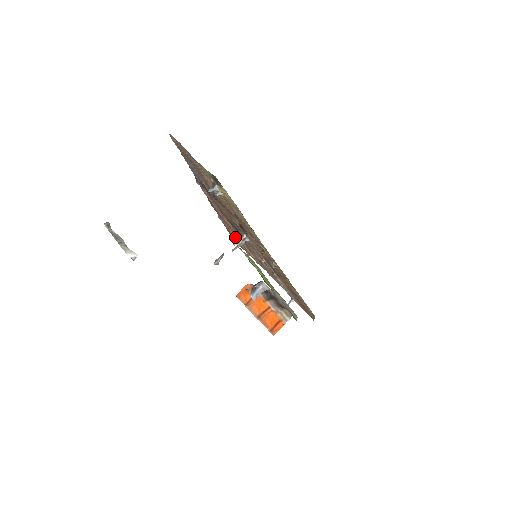
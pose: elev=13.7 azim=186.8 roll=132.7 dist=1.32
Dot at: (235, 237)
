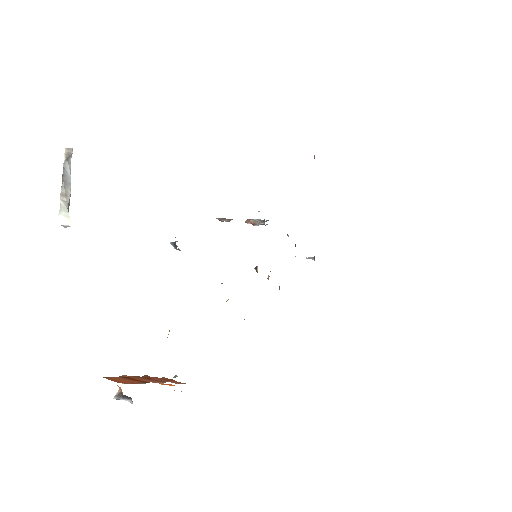
Dot at: occluded
